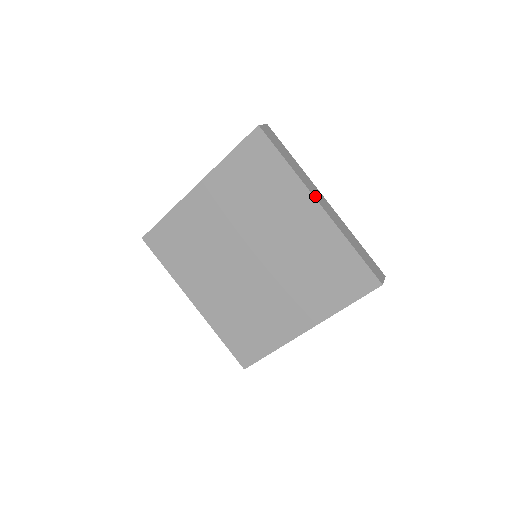
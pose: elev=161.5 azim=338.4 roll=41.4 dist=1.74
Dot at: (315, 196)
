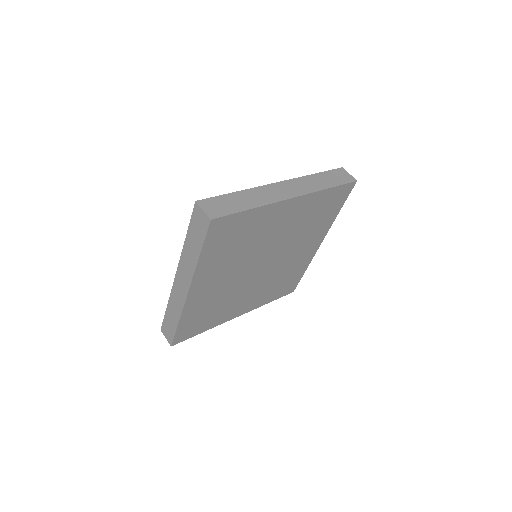
Dot at: (284, 197)
